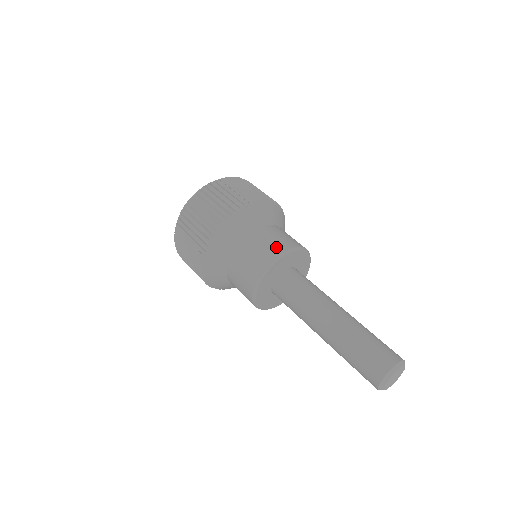
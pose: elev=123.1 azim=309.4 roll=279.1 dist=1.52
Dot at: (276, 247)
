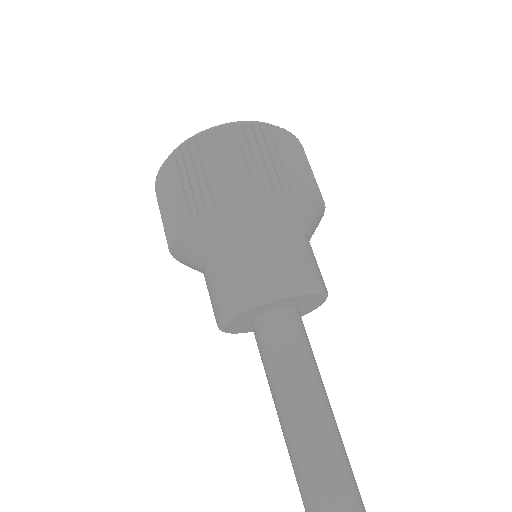
Dot at: (273, 280)
